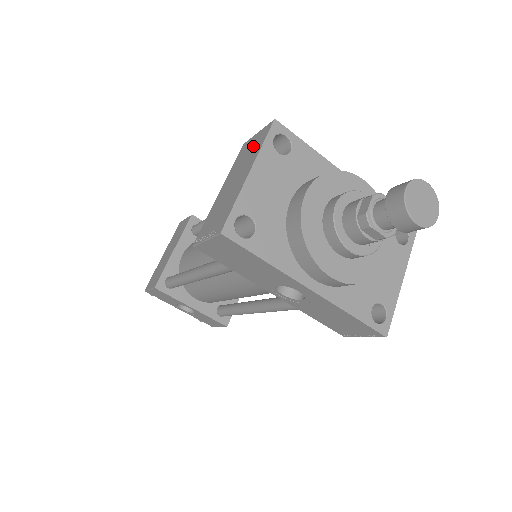
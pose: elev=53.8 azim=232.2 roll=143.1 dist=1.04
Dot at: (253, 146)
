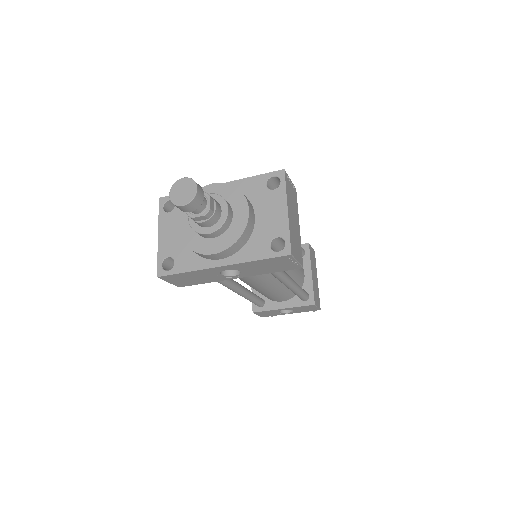
Dot at: occluded
